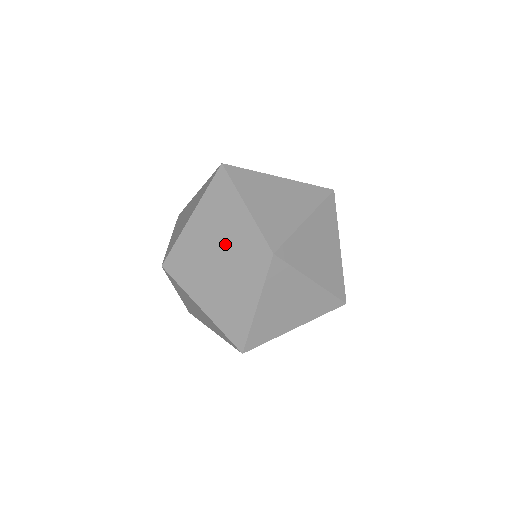
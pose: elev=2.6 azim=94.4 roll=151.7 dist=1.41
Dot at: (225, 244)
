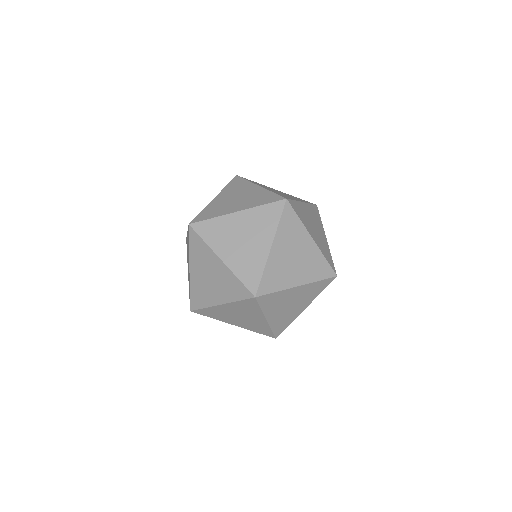
Dot at: occluded
